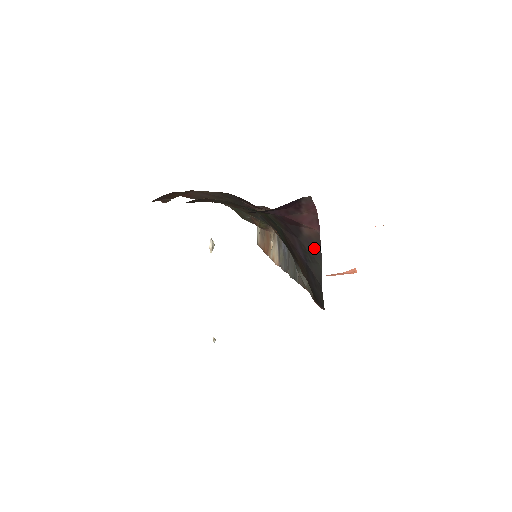
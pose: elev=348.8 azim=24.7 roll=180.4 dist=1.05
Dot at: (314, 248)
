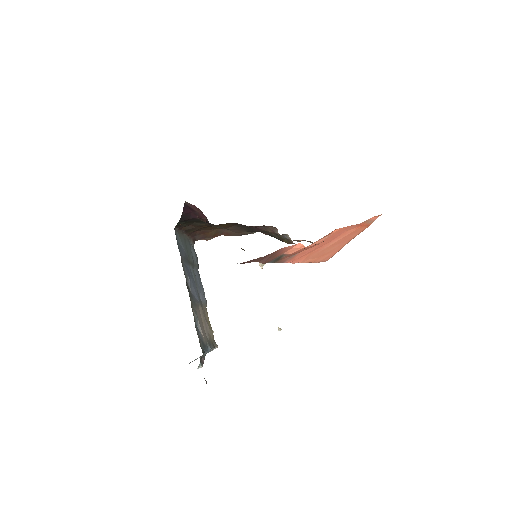
Dot at: (213, 229)
